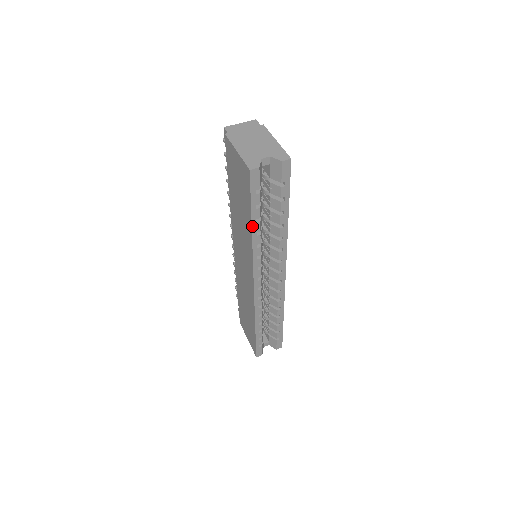
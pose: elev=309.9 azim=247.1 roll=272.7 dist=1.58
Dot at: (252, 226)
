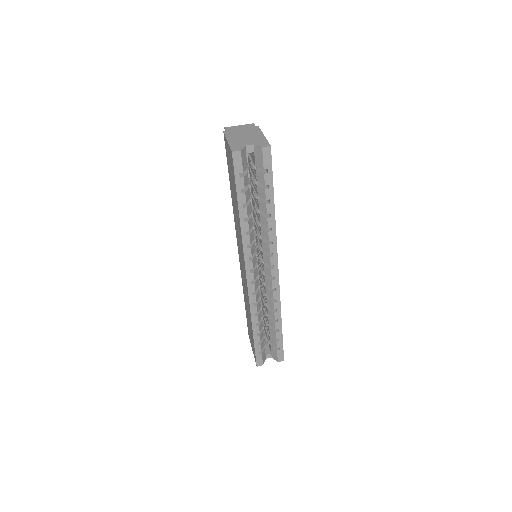
Dot at: (239, 211)
